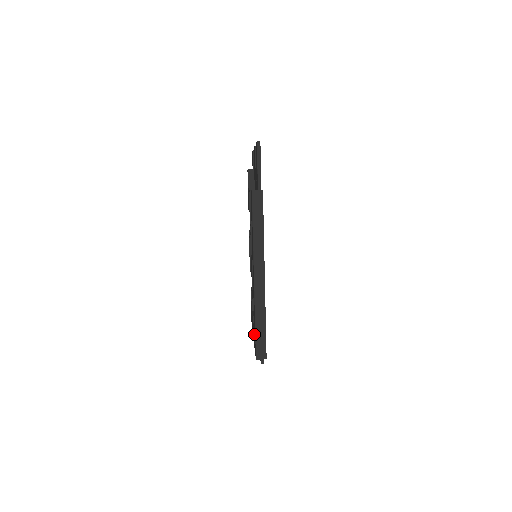
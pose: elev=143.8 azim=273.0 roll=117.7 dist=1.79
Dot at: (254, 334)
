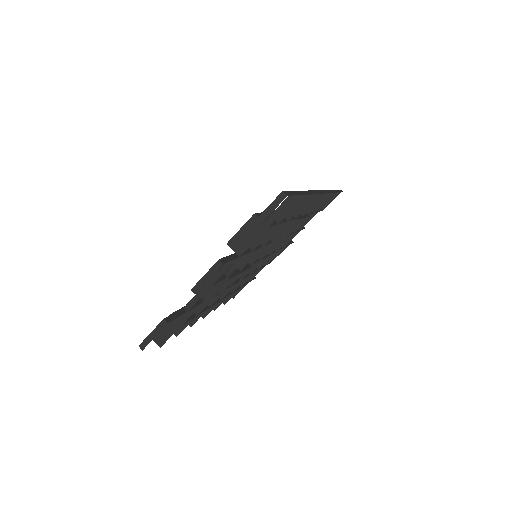
Dot at: occluded
